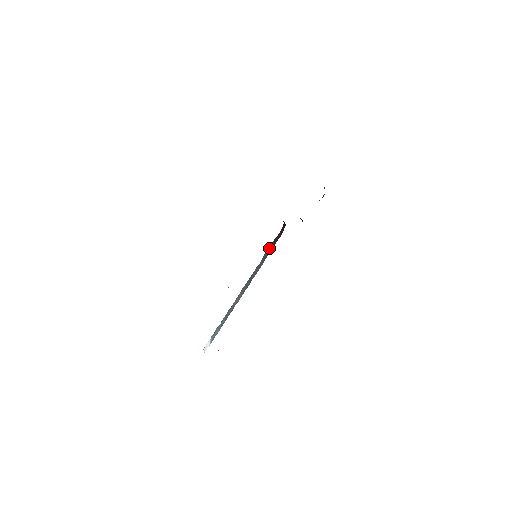
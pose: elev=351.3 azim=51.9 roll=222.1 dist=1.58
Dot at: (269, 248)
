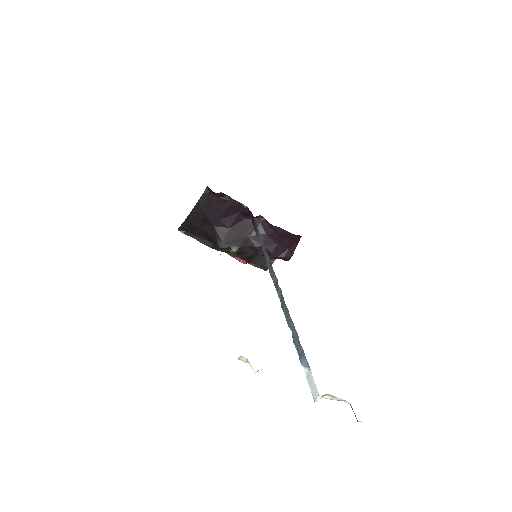
Dot at: (255, 231)
